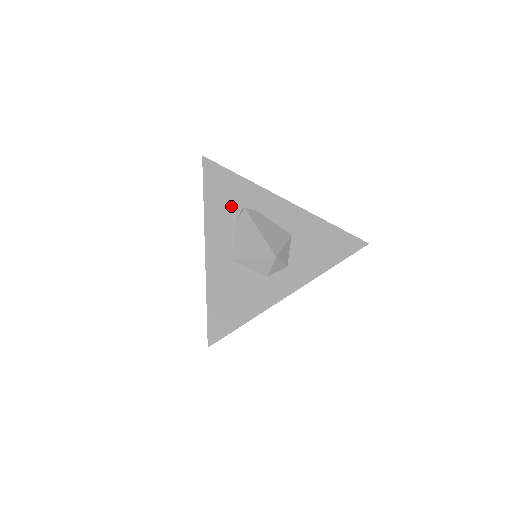
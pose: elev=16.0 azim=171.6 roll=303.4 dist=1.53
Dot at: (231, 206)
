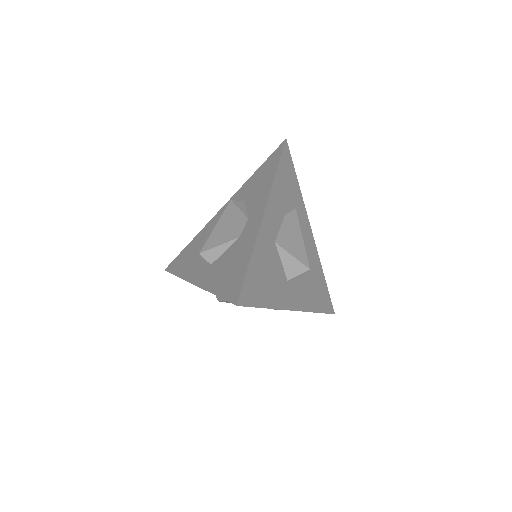
Dot at: (288, 198)
